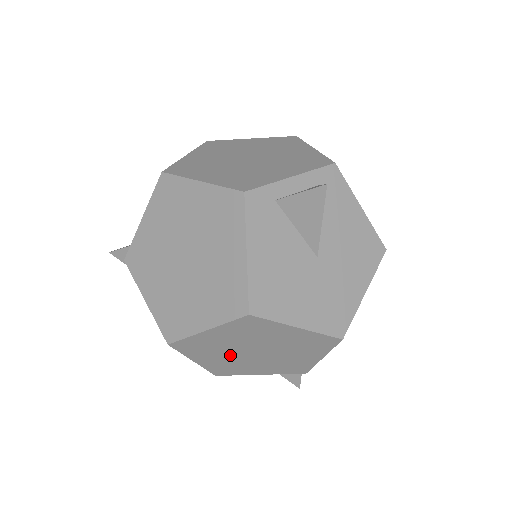
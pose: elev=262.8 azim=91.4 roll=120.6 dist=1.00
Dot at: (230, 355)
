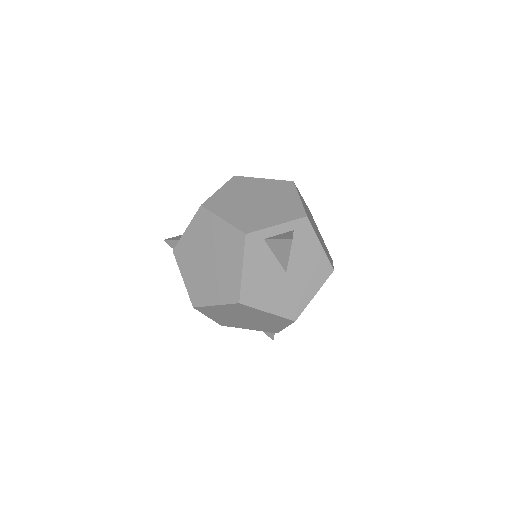
Dot at: (229, 318)
